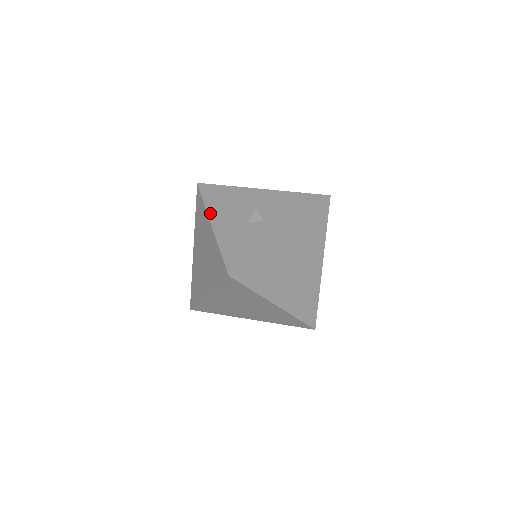
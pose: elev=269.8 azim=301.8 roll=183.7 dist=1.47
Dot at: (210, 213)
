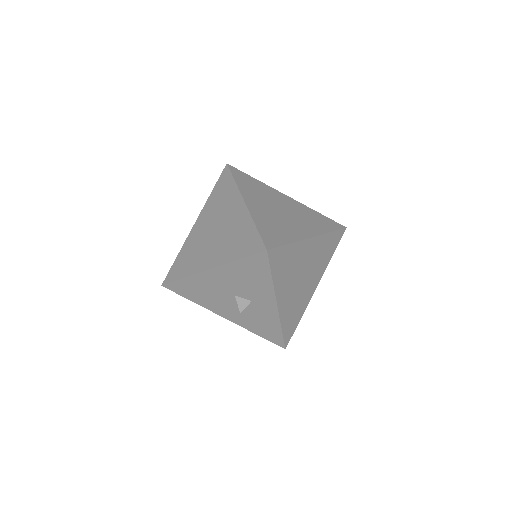
Dot at: (211, 310)
